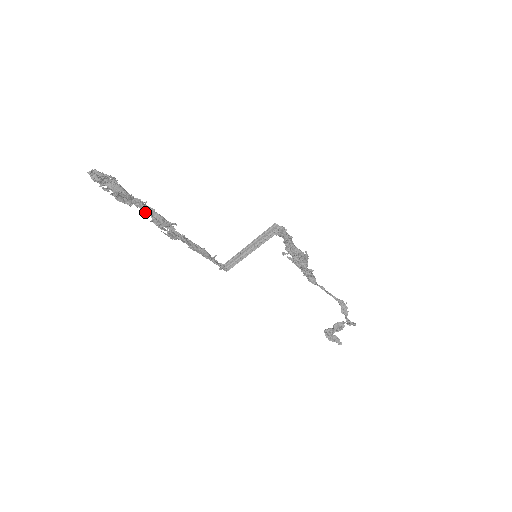
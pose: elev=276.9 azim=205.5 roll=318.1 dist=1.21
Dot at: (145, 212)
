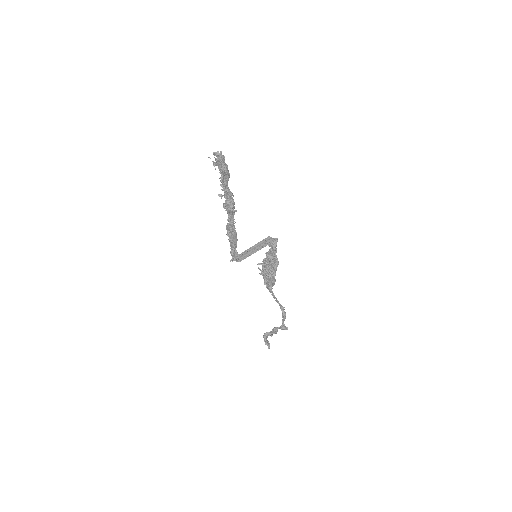
Dot at: (222, 196)
